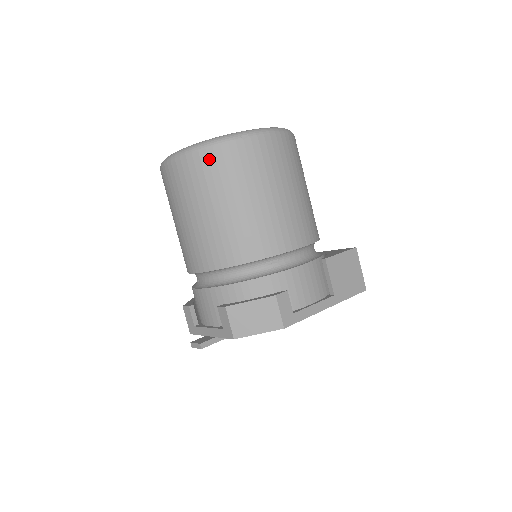
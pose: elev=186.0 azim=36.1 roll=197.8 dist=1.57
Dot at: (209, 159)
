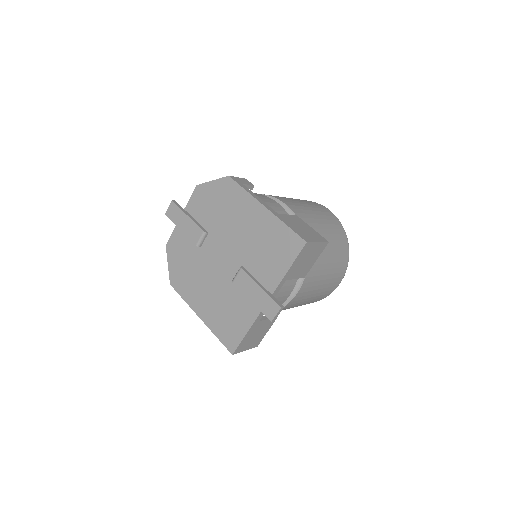
Dot at: occluded
